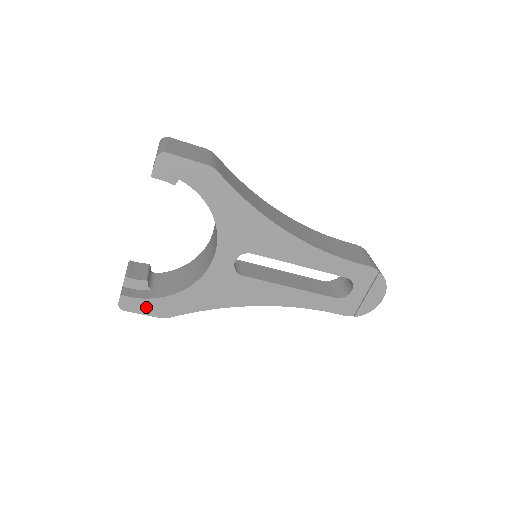
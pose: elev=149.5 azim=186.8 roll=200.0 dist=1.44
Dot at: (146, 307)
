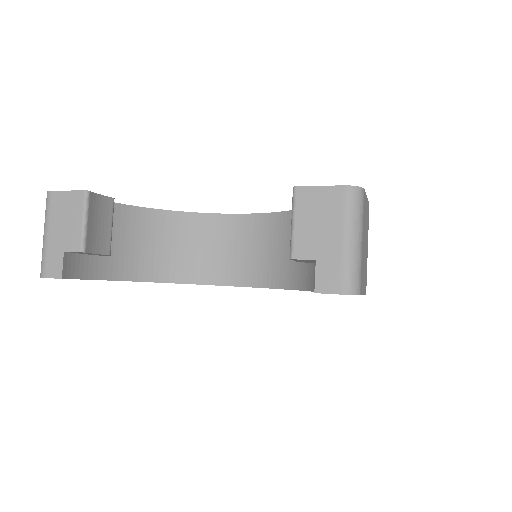
Dot at: occluded
